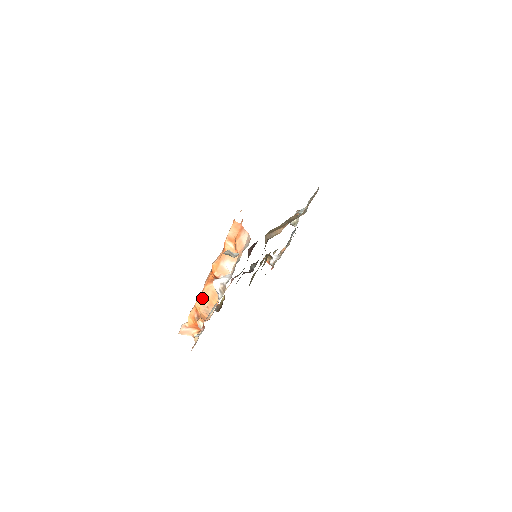
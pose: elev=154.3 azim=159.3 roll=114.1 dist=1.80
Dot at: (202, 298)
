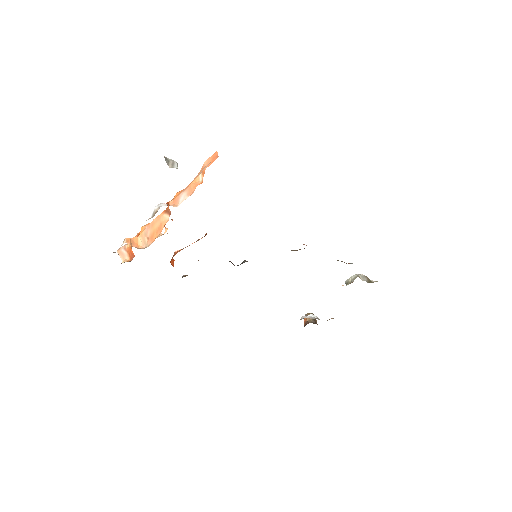
Dot at: (151, 225)
